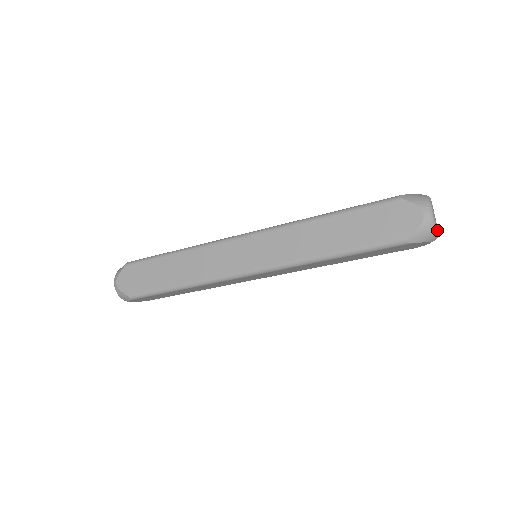
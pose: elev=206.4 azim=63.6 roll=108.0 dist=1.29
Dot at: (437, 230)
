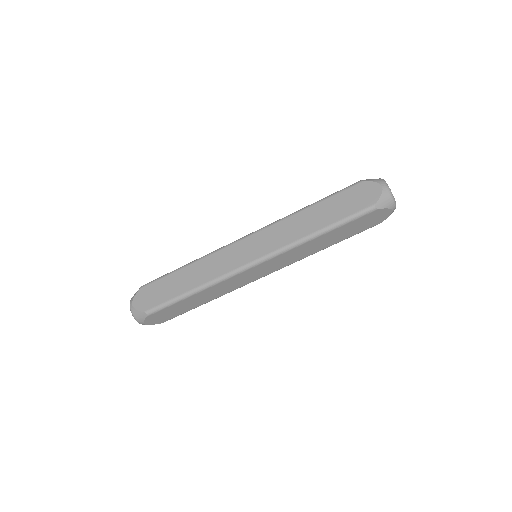
Dot at: (394, 199)
